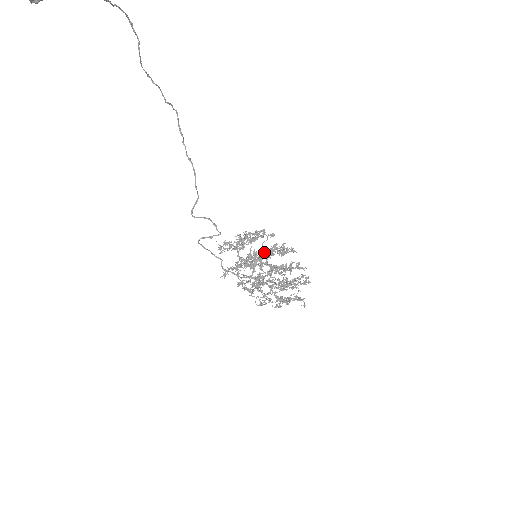
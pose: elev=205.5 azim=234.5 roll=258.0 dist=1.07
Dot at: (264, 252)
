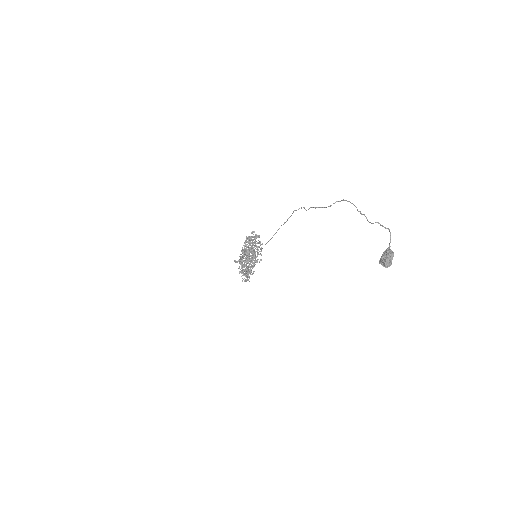
Dot at: (254, 249)
